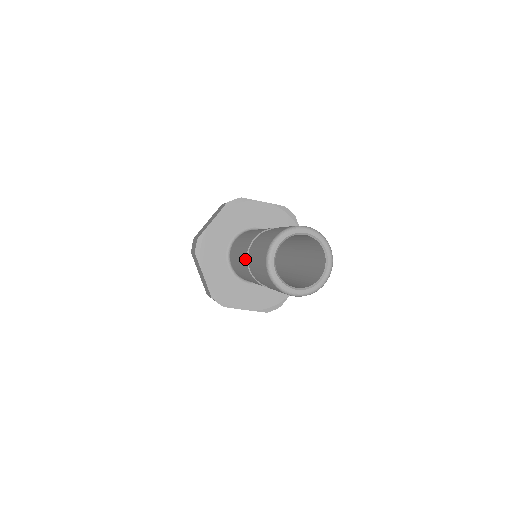
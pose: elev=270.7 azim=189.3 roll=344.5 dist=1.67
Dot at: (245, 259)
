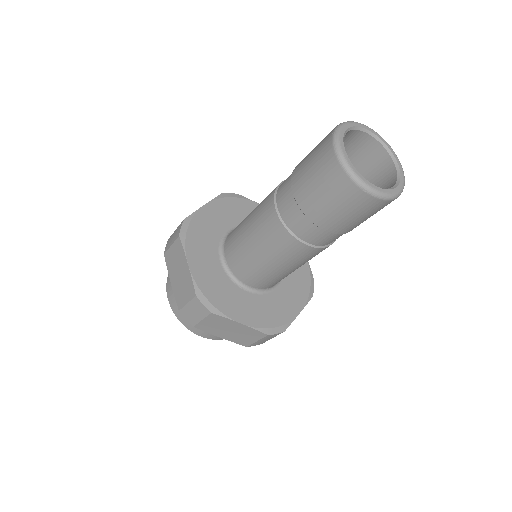
Dot at: (289, 240)
